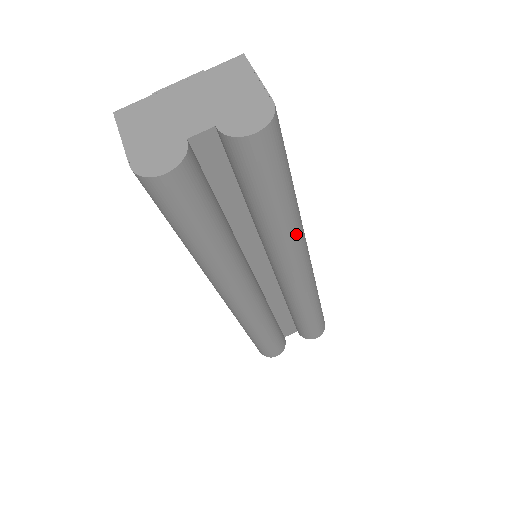
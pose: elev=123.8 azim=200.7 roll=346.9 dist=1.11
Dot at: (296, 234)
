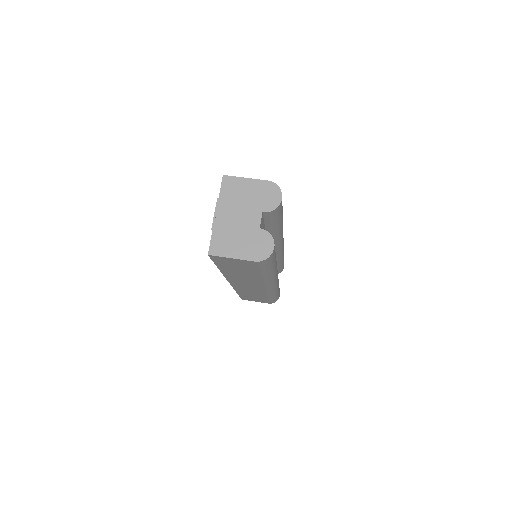
Dot at: occluded
